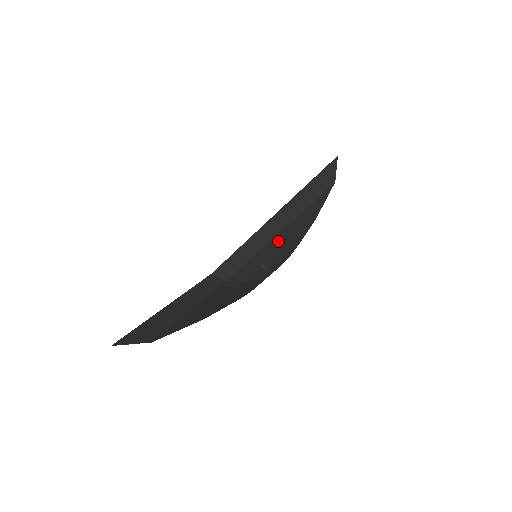
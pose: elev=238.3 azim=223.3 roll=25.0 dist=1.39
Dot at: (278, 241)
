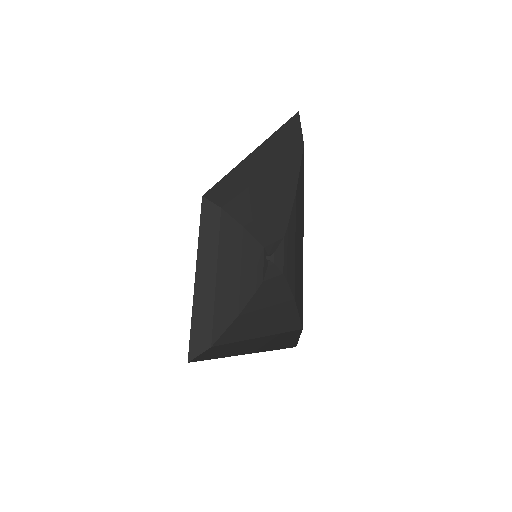
Dot at: (227, 271)
